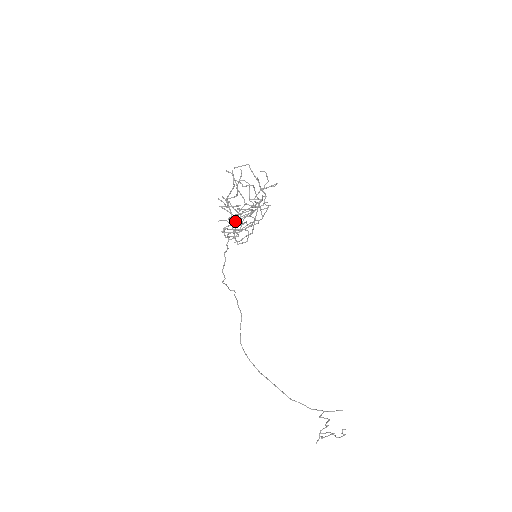
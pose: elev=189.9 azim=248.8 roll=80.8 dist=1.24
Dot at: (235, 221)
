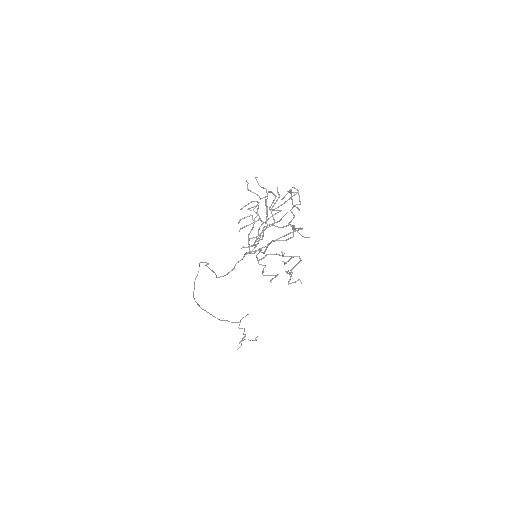
Dot at: (290, 279)
